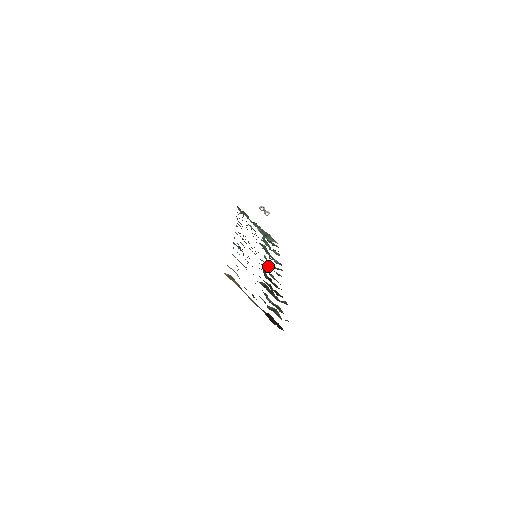
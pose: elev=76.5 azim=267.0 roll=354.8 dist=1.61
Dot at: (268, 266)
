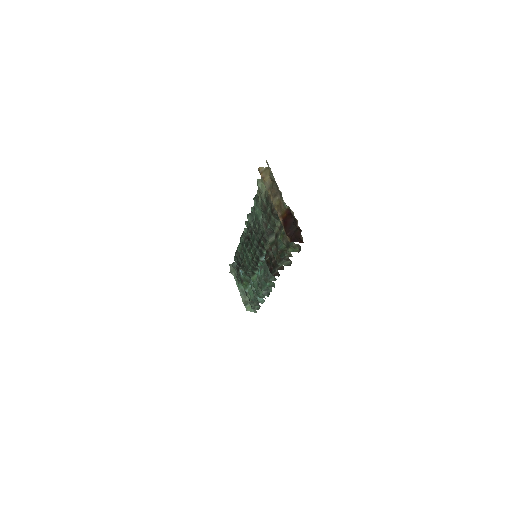
Dot at: (263, 273)
